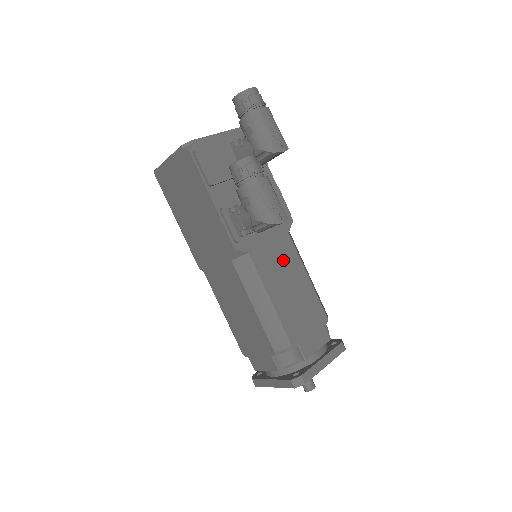
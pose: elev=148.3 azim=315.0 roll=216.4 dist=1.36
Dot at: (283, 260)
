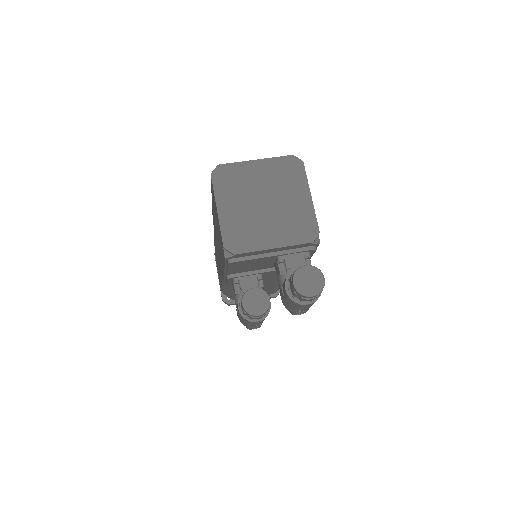
Dot at: (265, 283)
